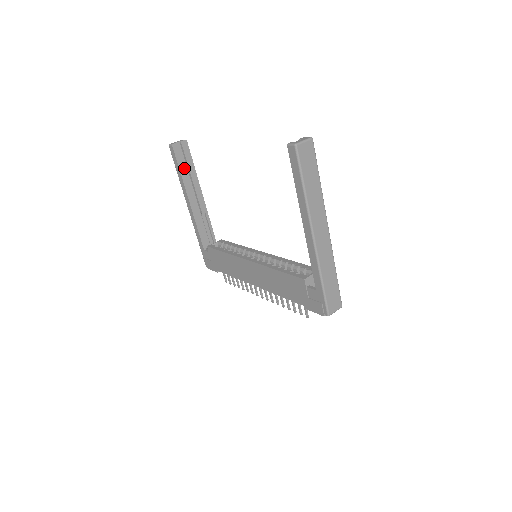
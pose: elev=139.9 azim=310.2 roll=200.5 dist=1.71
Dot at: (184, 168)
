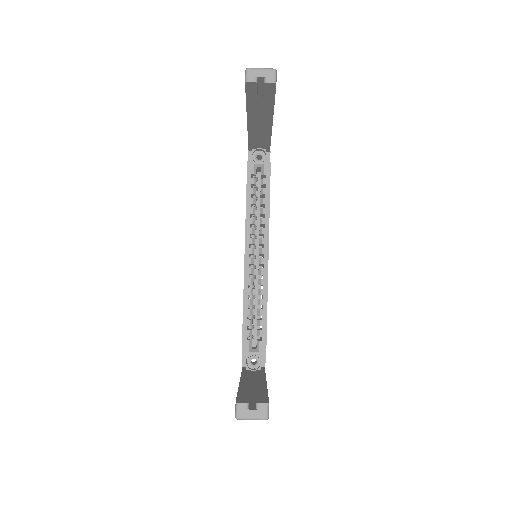
Dot at: (255, 102)
